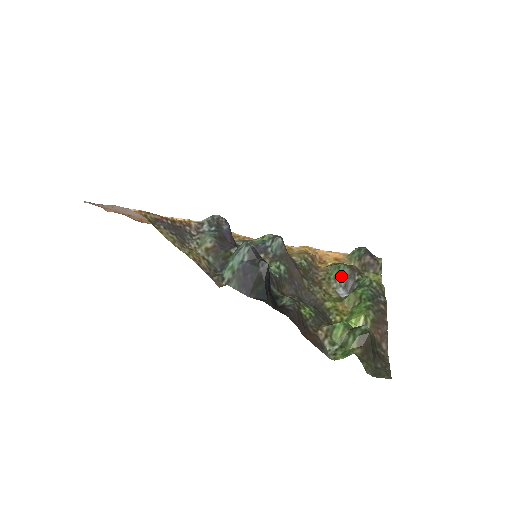
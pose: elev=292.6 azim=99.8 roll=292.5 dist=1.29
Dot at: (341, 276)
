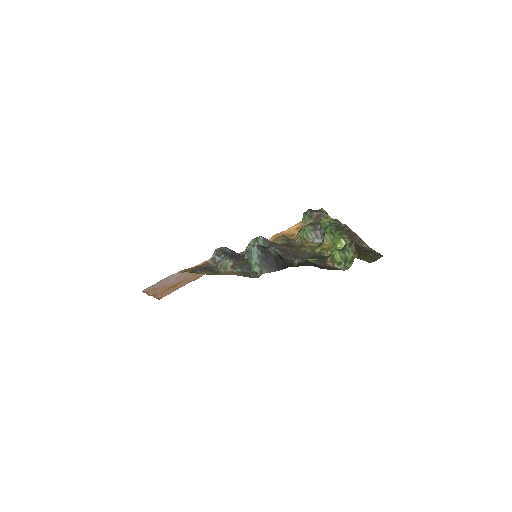
Dot at: (310, 233)
